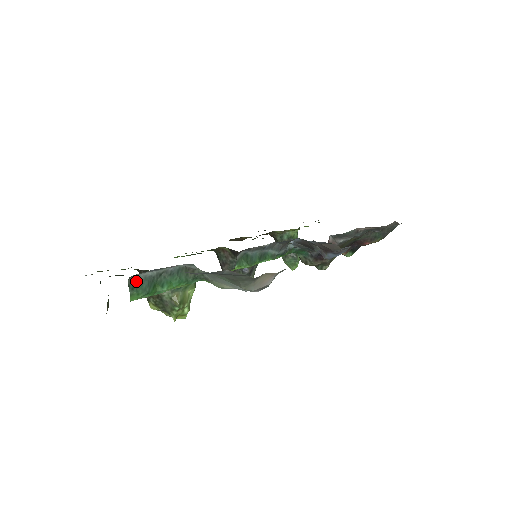
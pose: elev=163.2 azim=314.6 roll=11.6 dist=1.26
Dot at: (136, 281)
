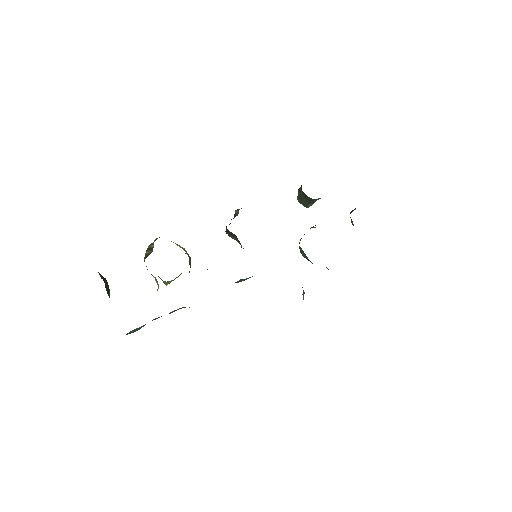
Dot at: (133, 330)
